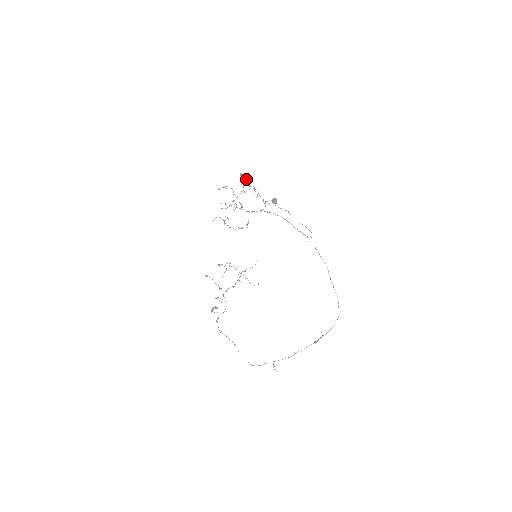
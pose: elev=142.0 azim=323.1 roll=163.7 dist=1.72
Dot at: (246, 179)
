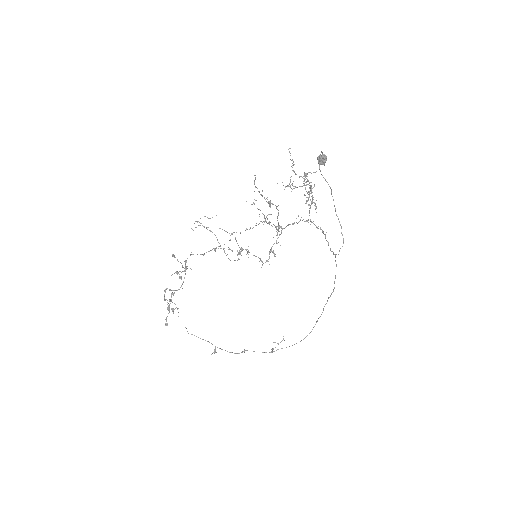
Dot at: occluded
